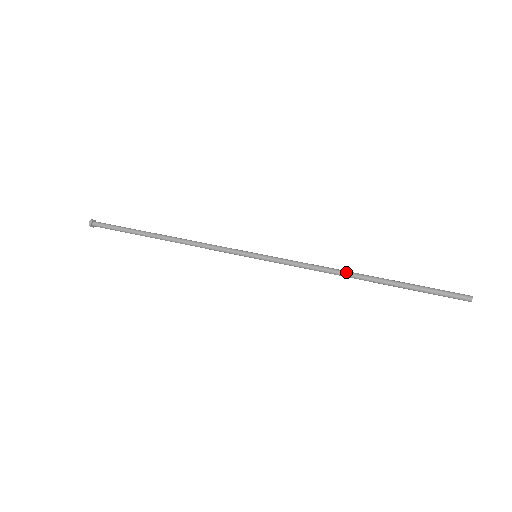
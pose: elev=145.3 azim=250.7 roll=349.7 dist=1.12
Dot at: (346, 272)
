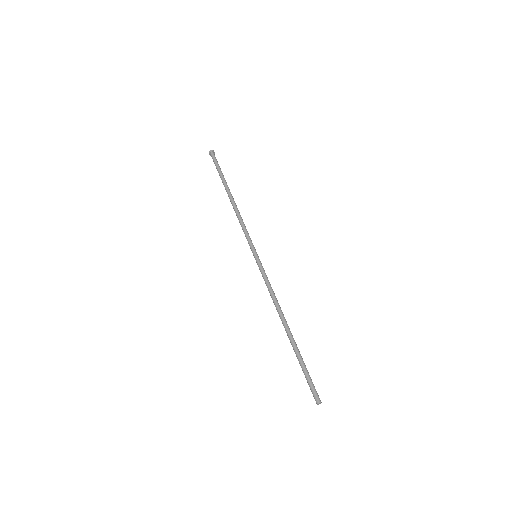
Dot at: (282, 315)
